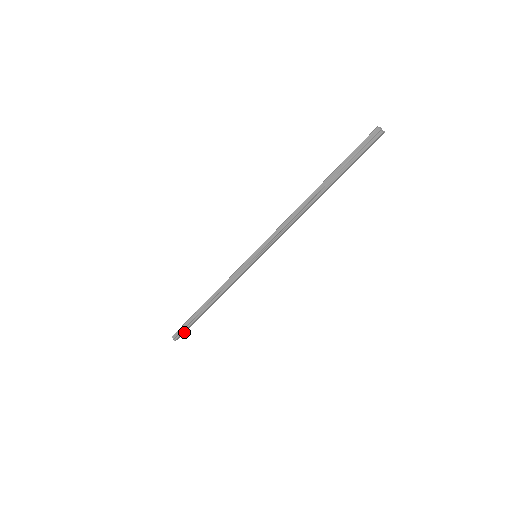
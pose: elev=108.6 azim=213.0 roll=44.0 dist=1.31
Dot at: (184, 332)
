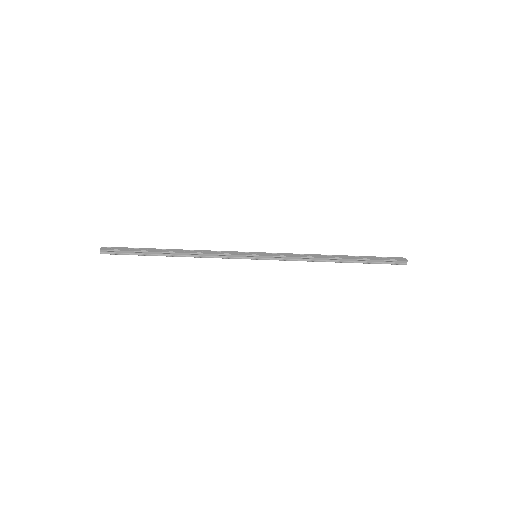
Dot at: (119, 252)
